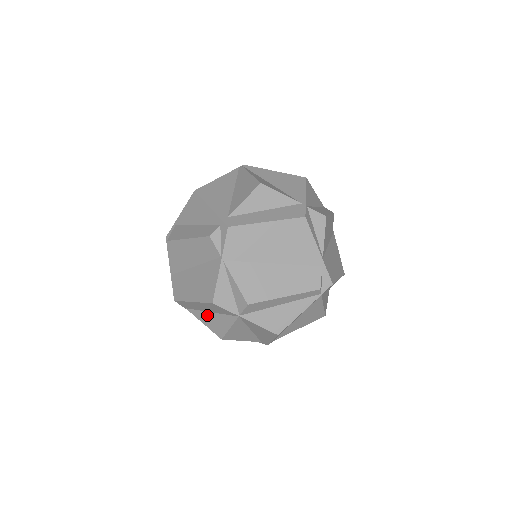
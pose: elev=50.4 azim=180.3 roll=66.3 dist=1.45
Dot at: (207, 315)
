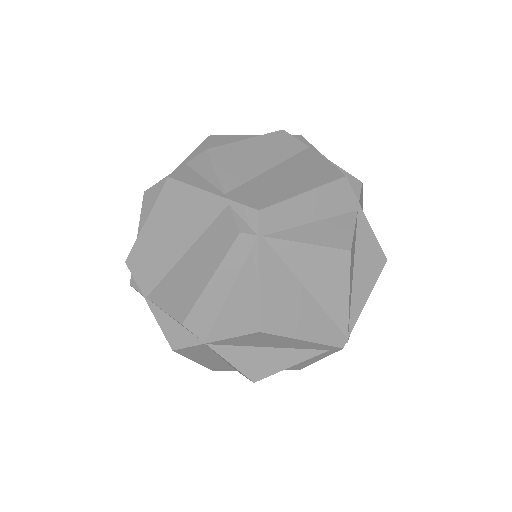
Dot at: (229, 364)
